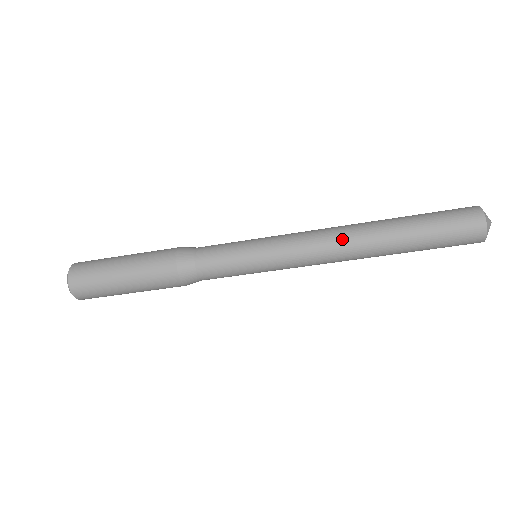
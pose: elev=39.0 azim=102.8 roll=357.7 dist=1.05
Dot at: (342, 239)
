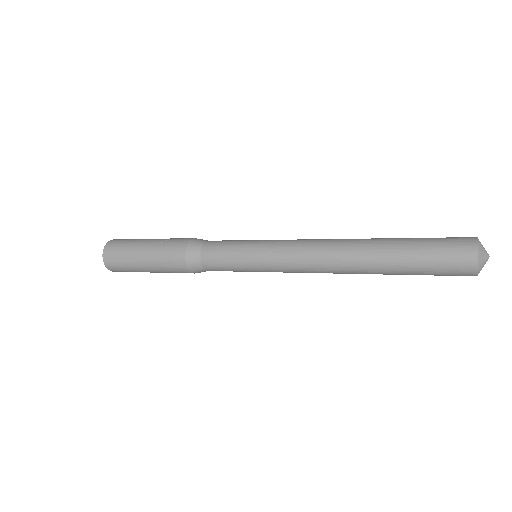
Dot at: (332, 271)
